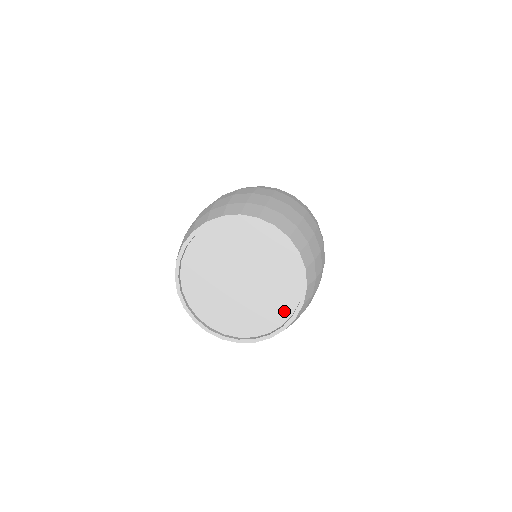
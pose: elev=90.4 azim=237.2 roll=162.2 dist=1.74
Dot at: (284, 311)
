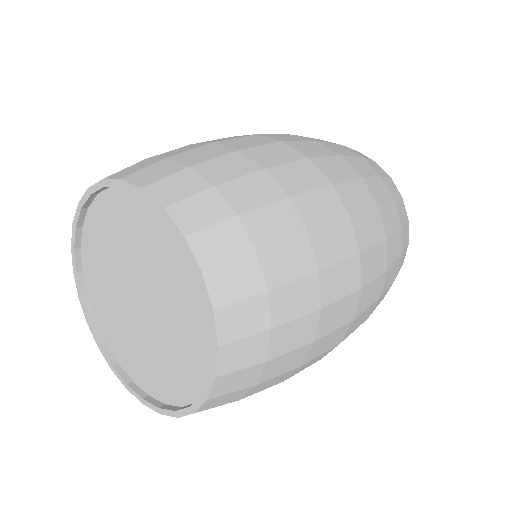
Dot at: (159, 389)
